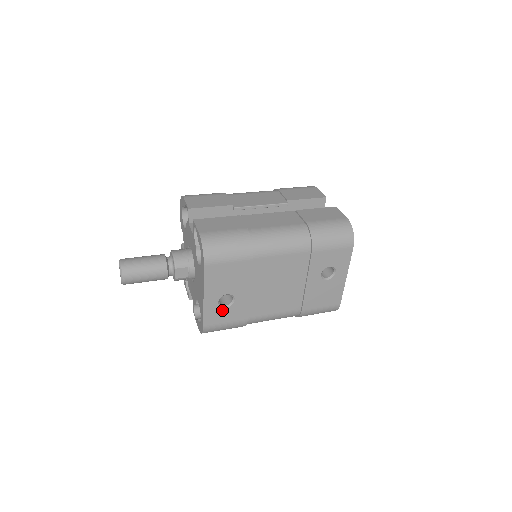
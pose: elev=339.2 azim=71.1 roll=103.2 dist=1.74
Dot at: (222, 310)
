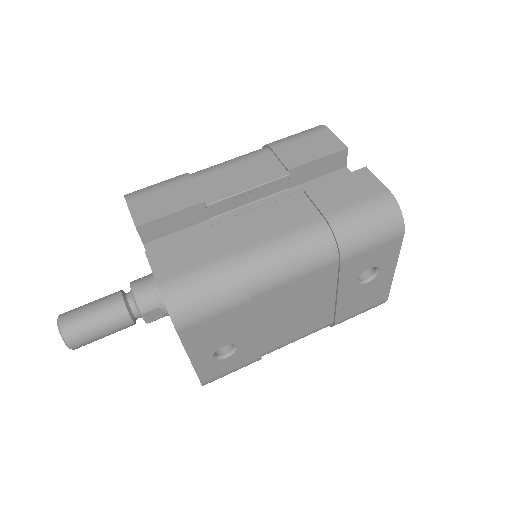
Dot at: (222, 361)
